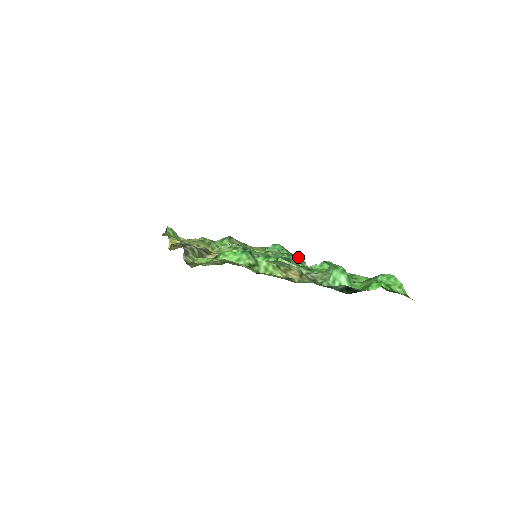
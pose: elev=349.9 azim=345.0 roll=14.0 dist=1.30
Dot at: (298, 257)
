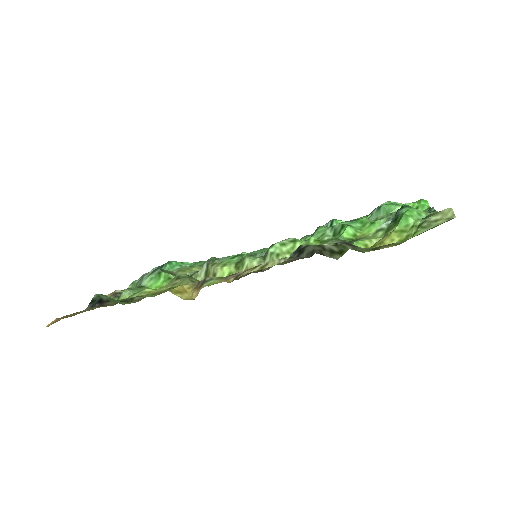
Dot at: occluded
